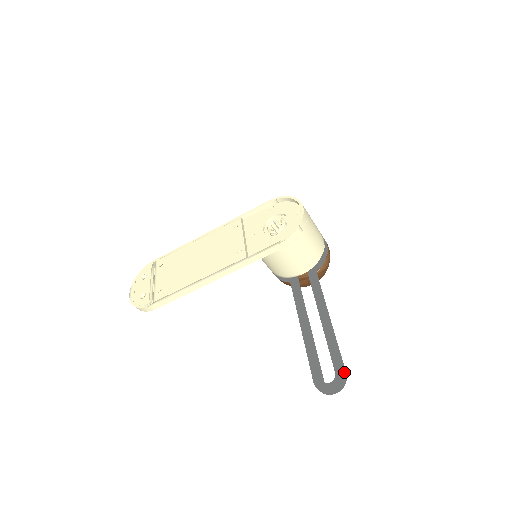
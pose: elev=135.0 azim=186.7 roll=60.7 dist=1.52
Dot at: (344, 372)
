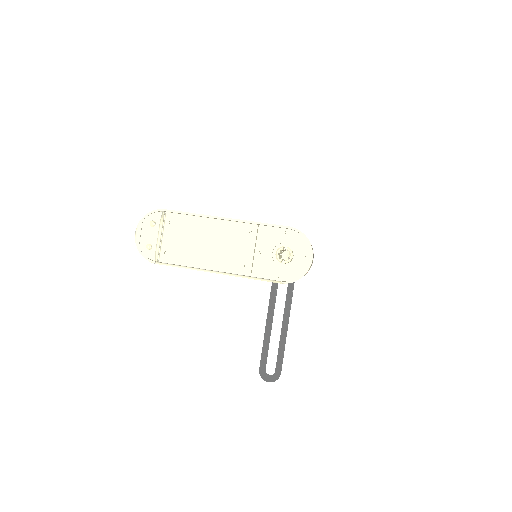
Dot at: occluded
